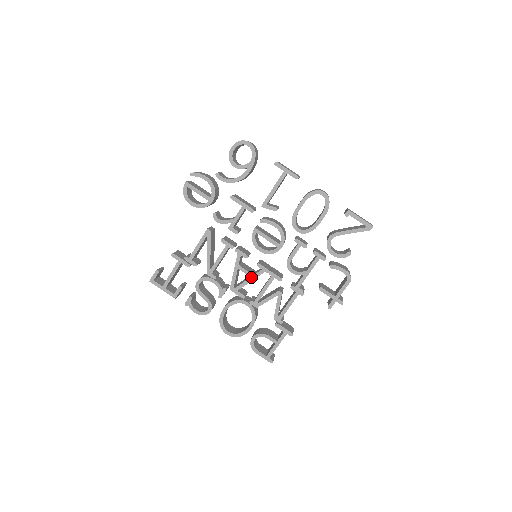
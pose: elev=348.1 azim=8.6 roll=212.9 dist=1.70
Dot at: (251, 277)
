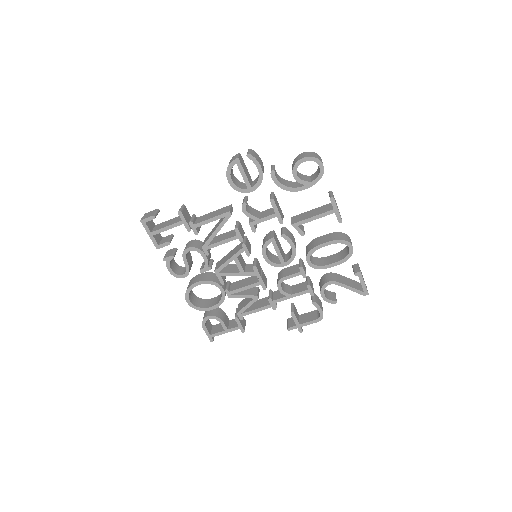
Dot at: (241, 272)
